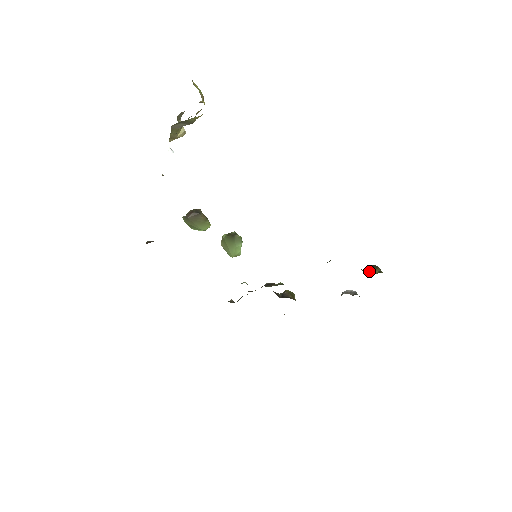
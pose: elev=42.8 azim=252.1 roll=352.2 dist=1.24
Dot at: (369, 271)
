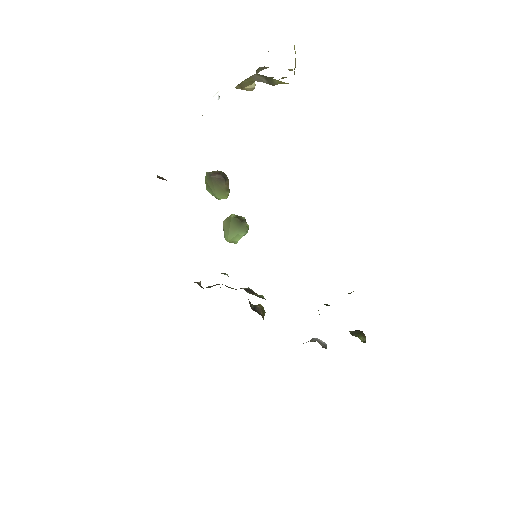
Dot at: (355, 335)
